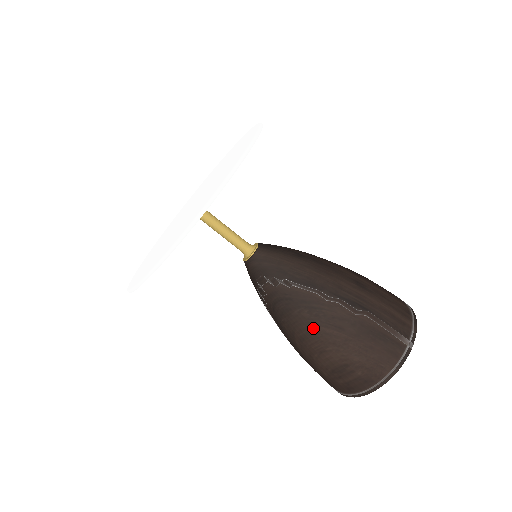
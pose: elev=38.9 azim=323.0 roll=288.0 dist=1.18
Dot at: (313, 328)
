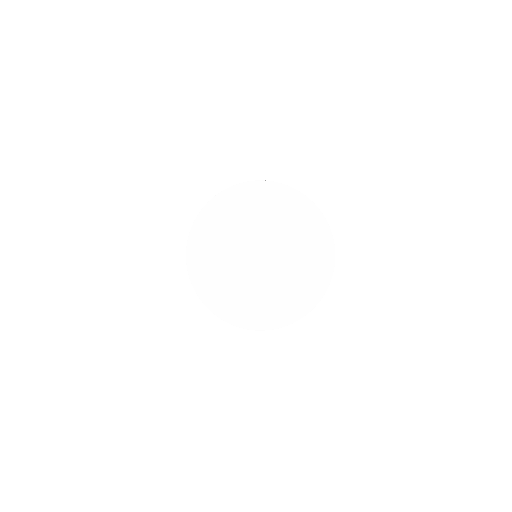
Dot at: occluded
